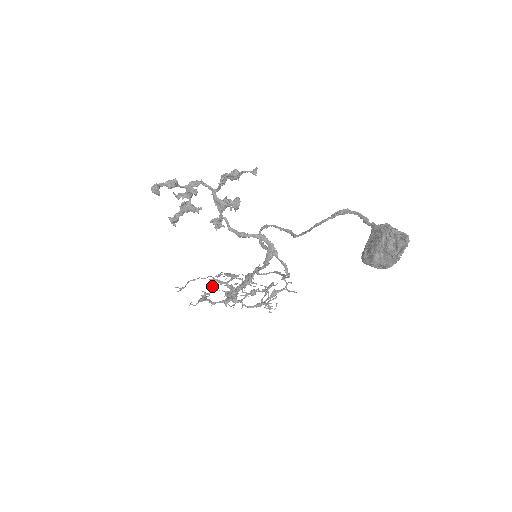
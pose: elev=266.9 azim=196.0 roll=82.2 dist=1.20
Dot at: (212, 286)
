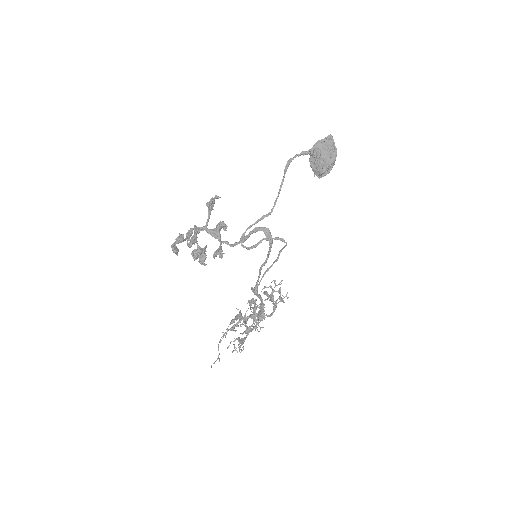
Dot at: (228, 347)
